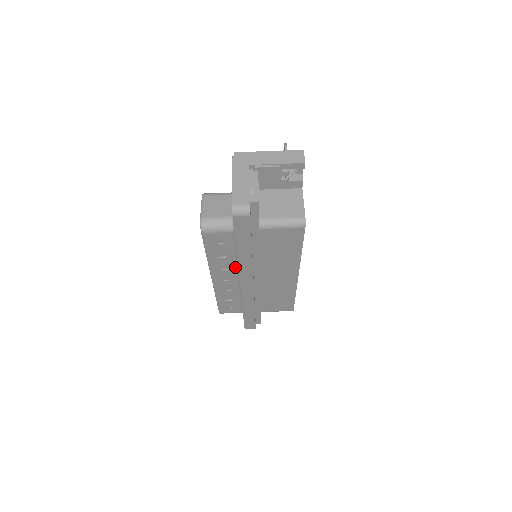
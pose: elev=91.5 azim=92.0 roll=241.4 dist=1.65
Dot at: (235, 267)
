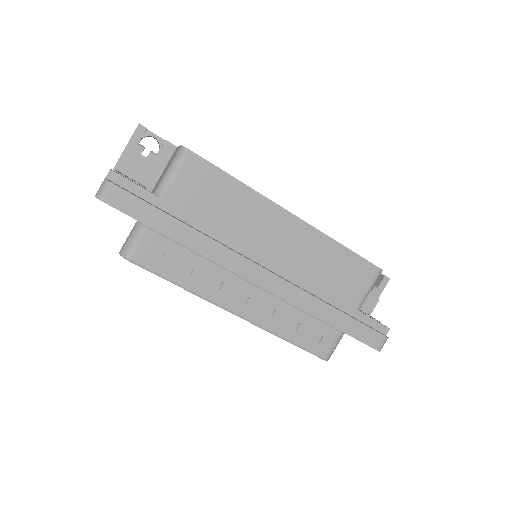
Dot at: (223, 271)
